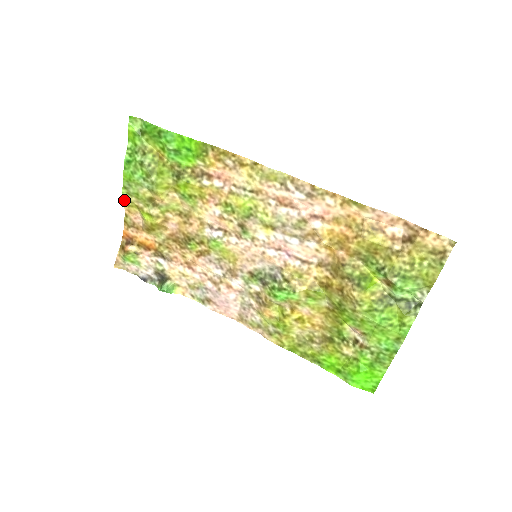
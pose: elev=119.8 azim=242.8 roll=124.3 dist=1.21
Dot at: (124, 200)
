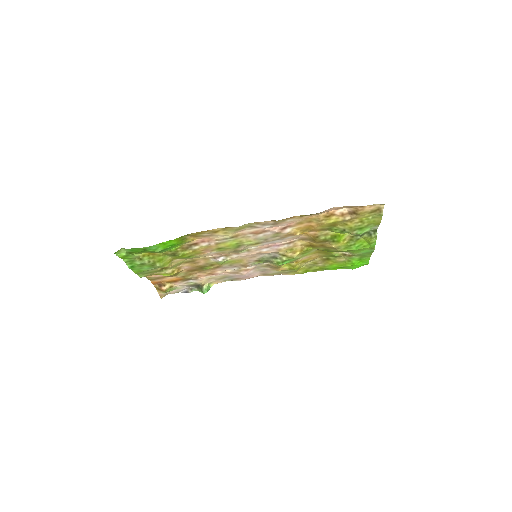
Dot at: occluded
